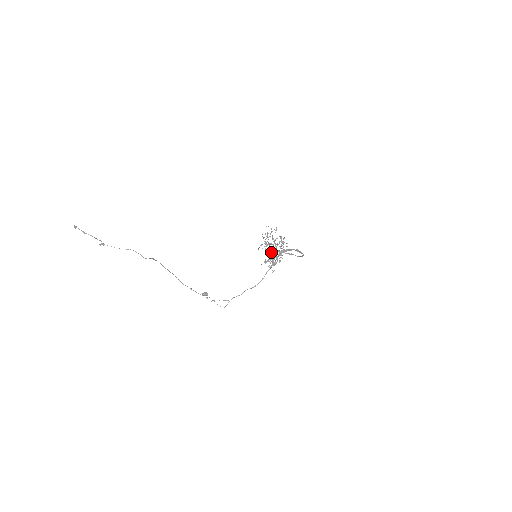
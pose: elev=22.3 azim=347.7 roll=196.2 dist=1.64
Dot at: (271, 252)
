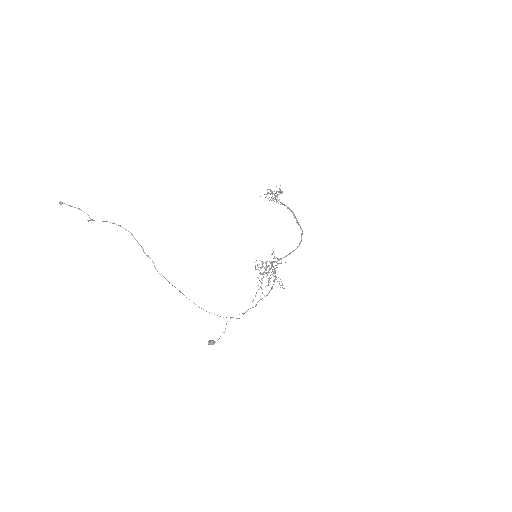
Dot at: (270, 189)
